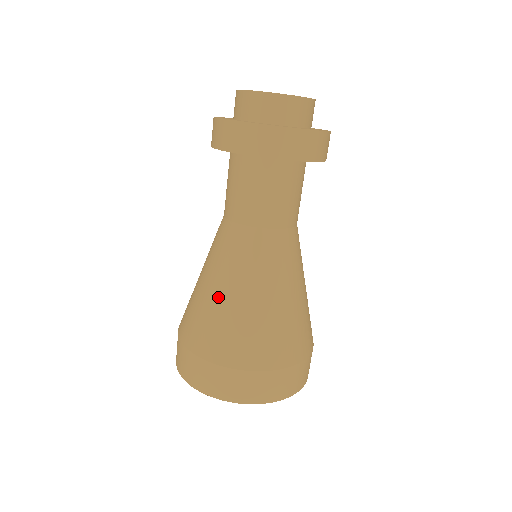
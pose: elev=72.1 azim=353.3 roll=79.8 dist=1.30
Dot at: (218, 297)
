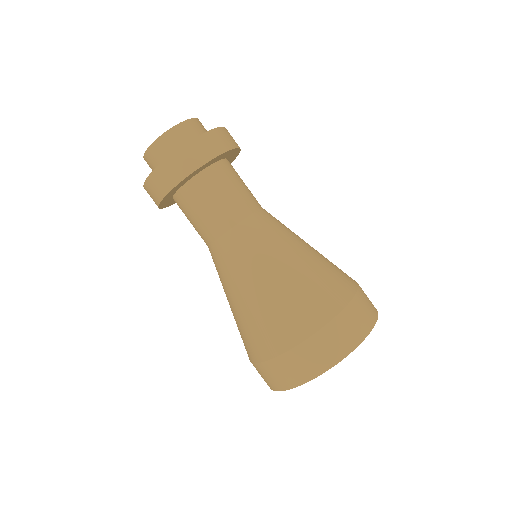
Dot at: (236, 307)
